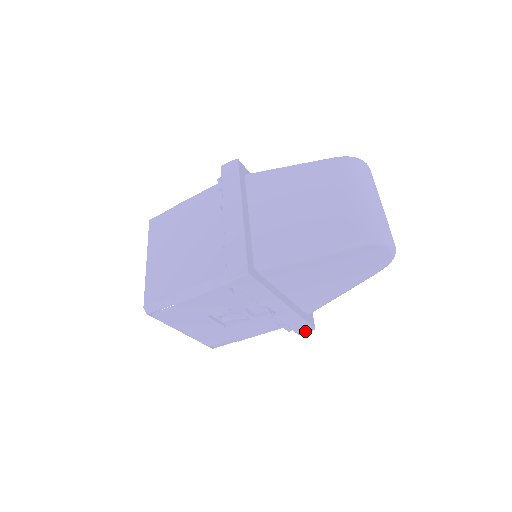
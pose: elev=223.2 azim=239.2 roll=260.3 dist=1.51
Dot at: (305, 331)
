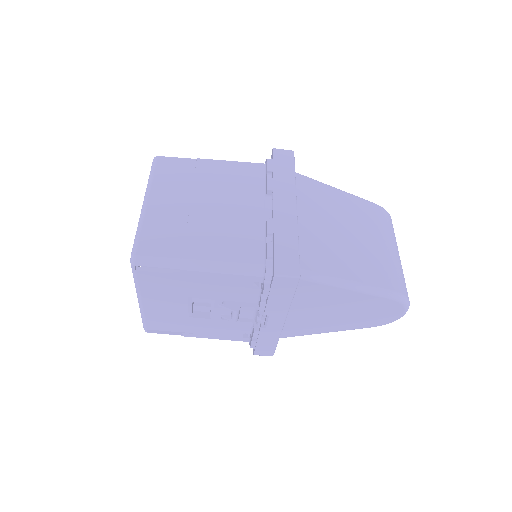
Dot at: (263, 354)
